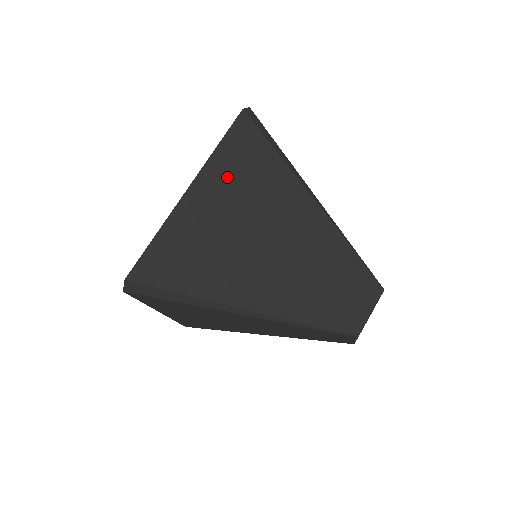
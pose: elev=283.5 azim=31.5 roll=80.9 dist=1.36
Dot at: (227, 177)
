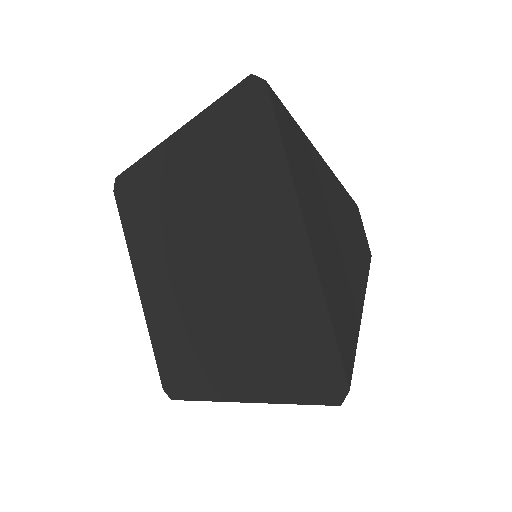
Dot at: (305, 186)
